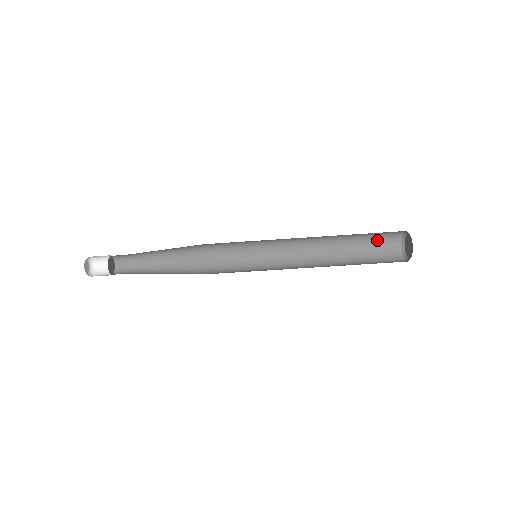
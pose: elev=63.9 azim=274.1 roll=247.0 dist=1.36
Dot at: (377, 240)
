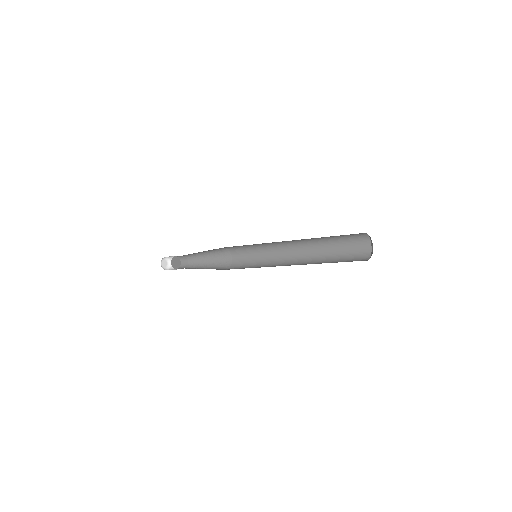
Dot at: (343, 235)
